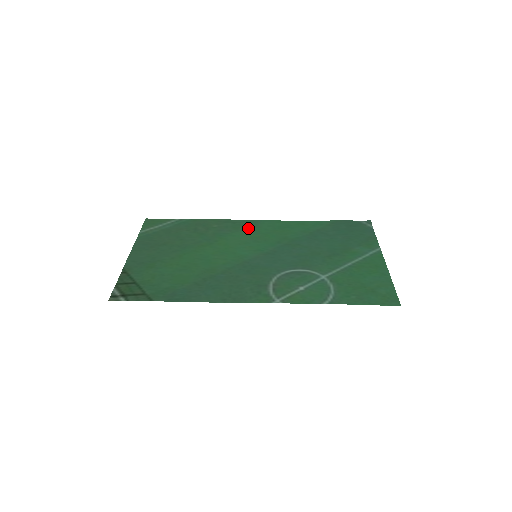
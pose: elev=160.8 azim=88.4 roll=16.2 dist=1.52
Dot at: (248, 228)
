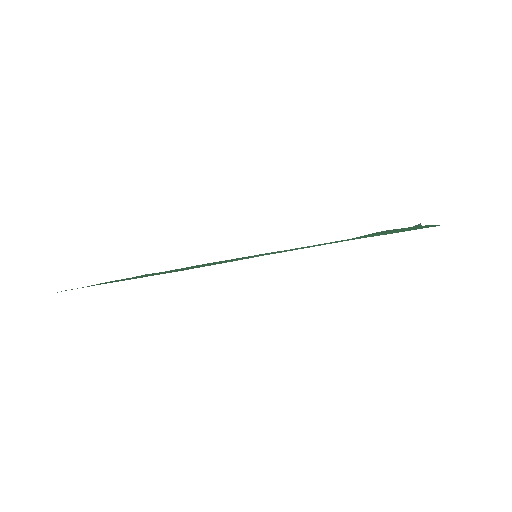
Dot at: occluded
